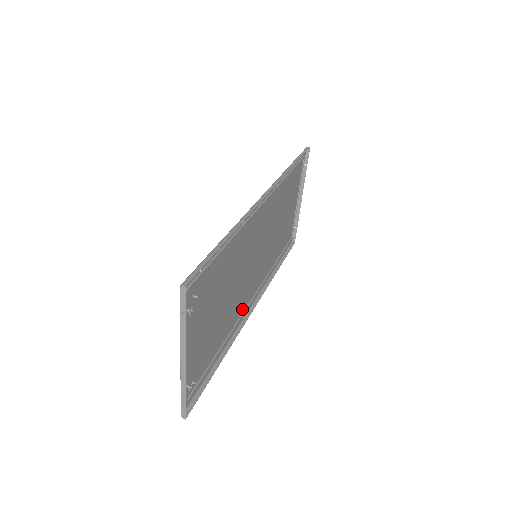
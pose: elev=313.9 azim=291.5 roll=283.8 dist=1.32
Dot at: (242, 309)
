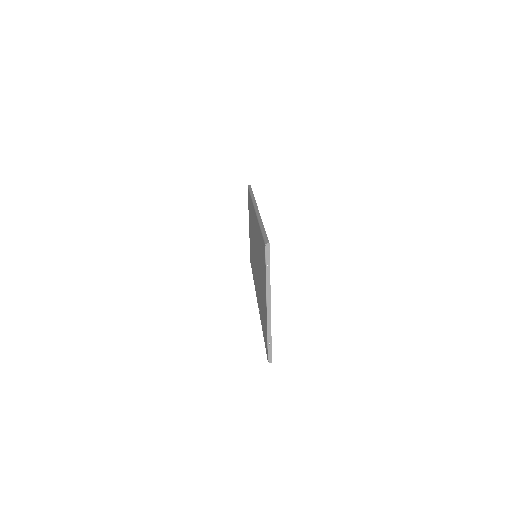
Dot at: (258, 298)
